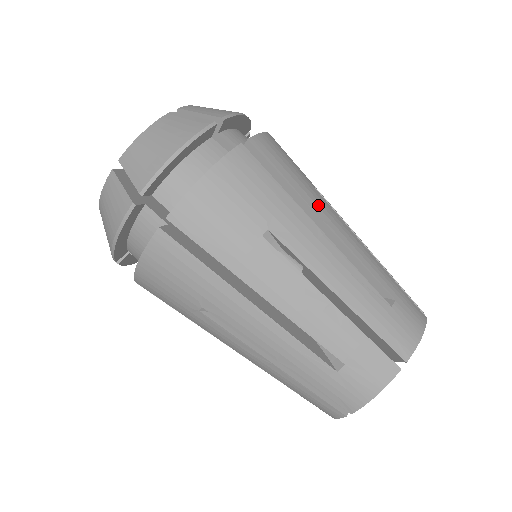
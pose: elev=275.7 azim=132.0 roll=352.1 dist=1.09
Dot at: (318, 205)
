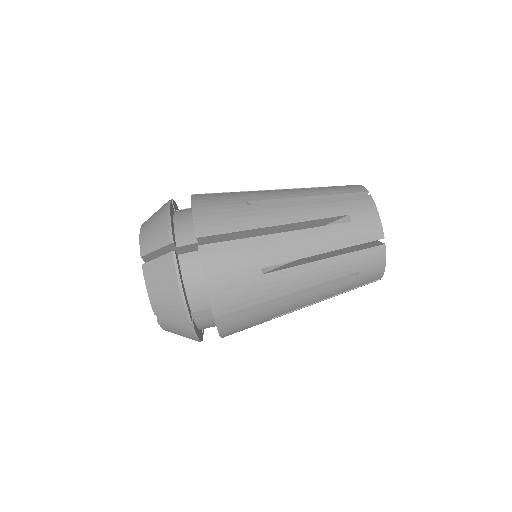
Dot at: occluded
